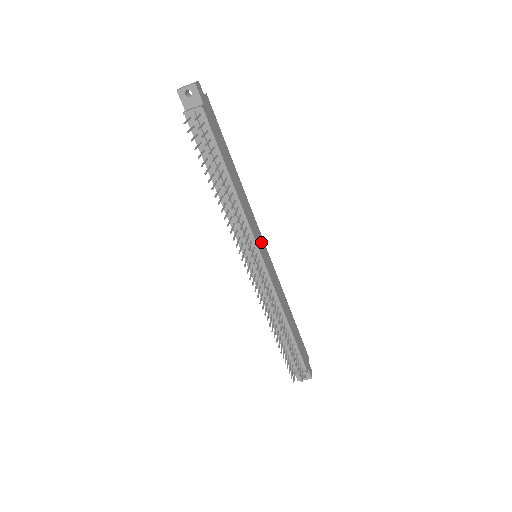
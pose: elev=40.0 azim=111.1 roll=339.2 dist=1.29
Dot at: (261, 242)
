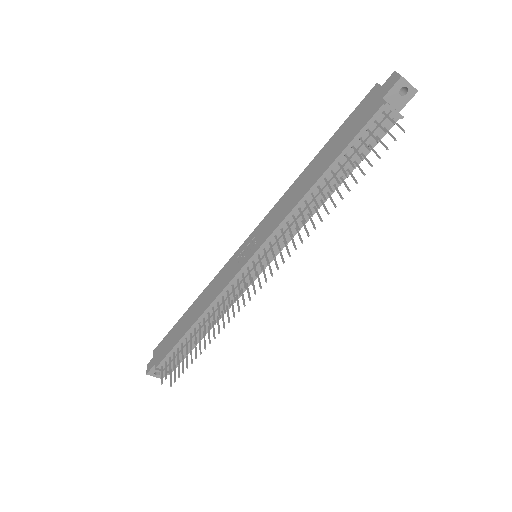
Dot at: occluded
